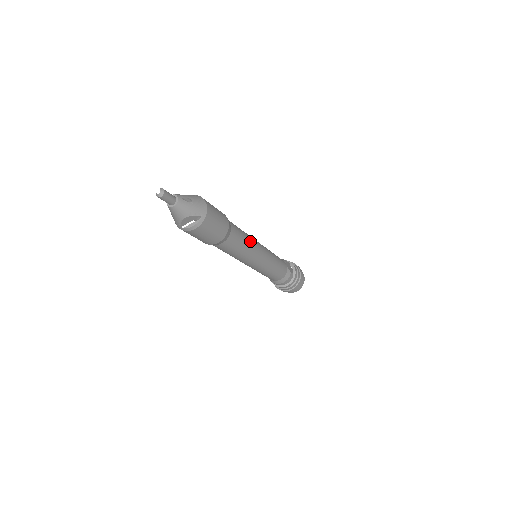
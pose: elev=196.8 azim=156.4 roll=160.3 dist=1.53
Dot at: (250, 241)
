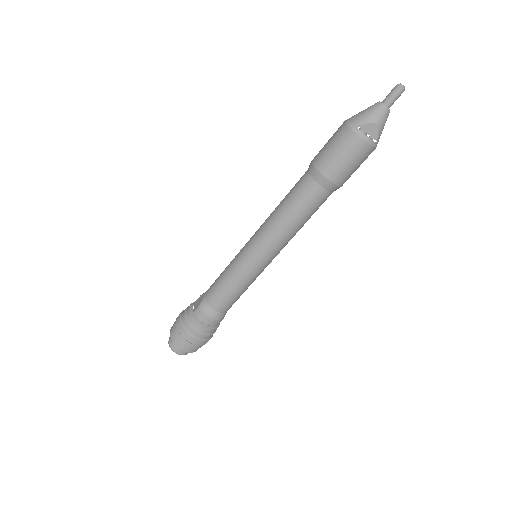
Dot at: occluded
